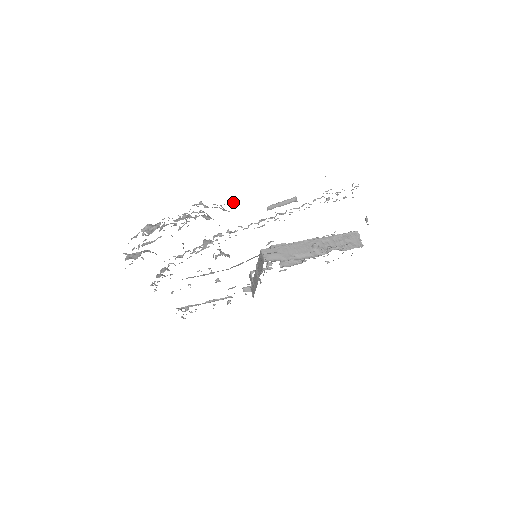
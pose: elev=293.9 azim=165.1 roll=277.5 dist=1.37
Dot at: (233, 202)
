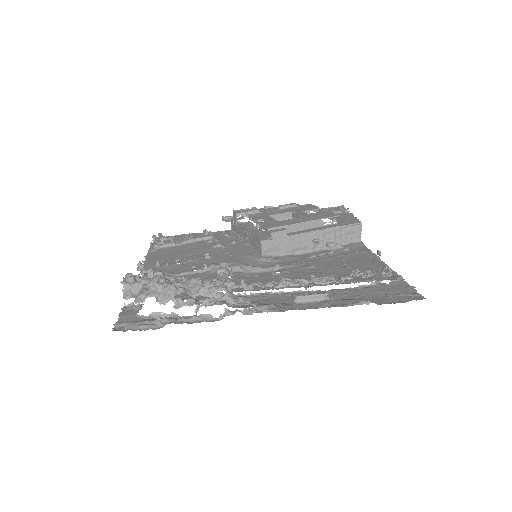
Dot at: (265, 311)
